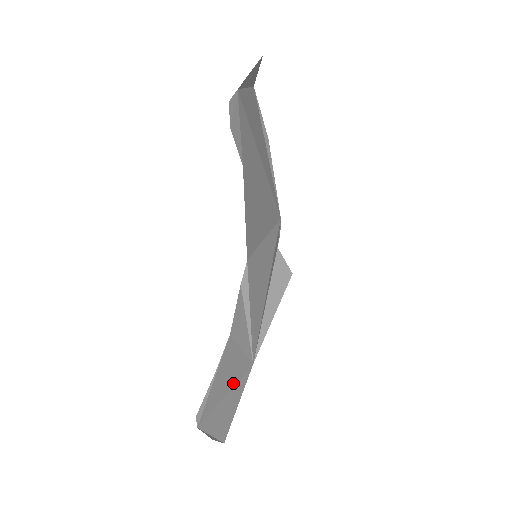
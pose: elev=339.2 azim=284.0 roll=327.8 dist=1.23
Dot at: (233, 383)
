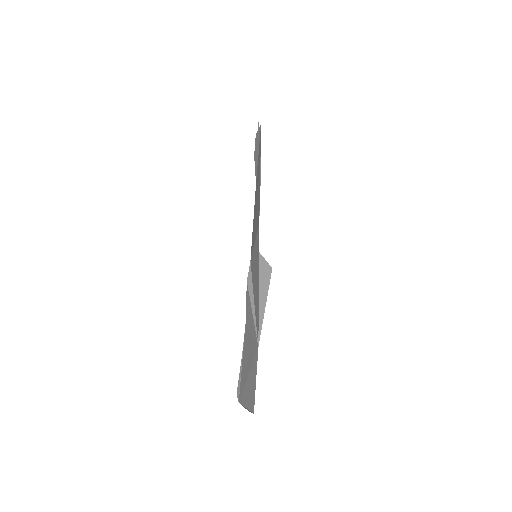
Dot at: (251, 364)
